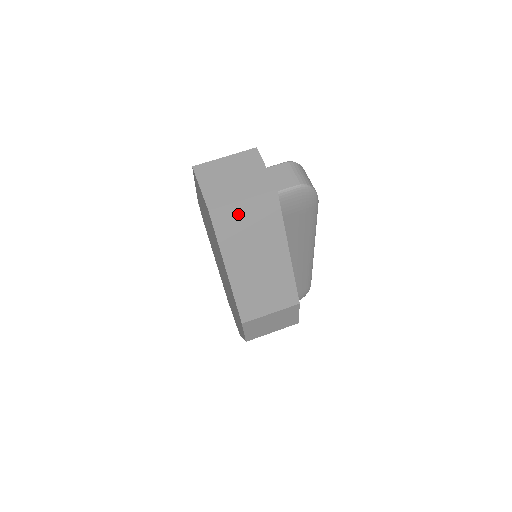
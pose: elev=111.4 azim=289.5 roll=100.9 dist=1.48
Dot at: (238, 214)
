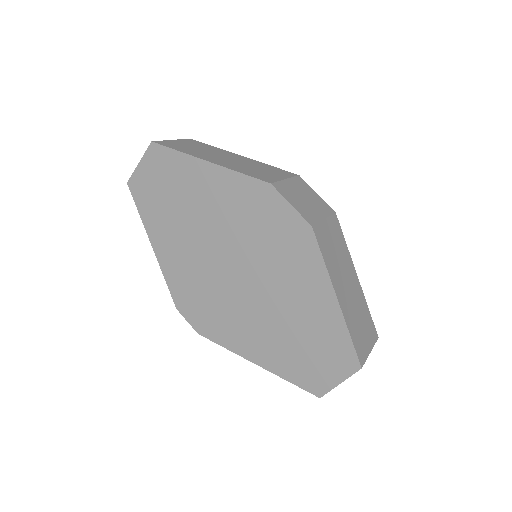
Dot at: (177, 144)
